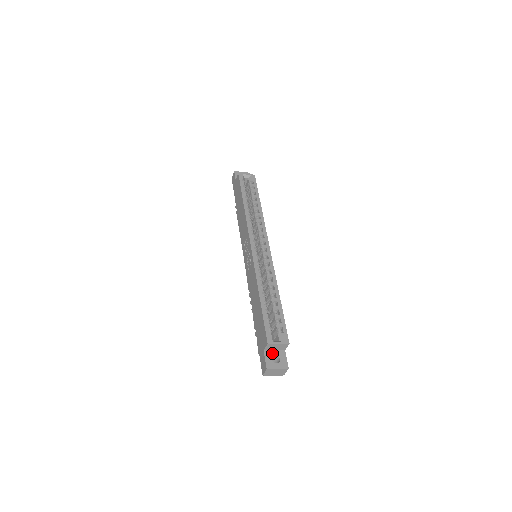
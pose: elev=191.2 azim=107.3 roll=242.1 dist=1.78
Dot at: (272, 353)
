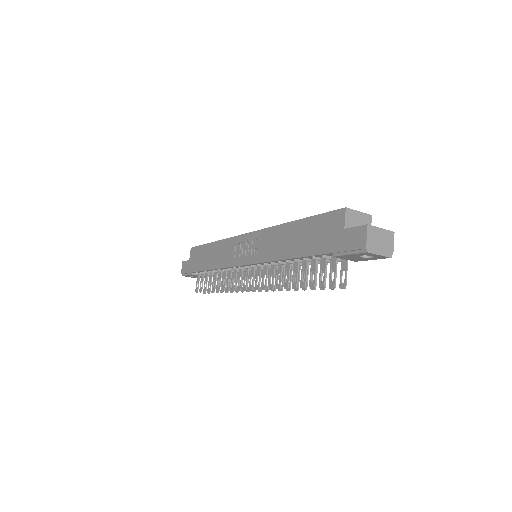
Dot at: occluded
